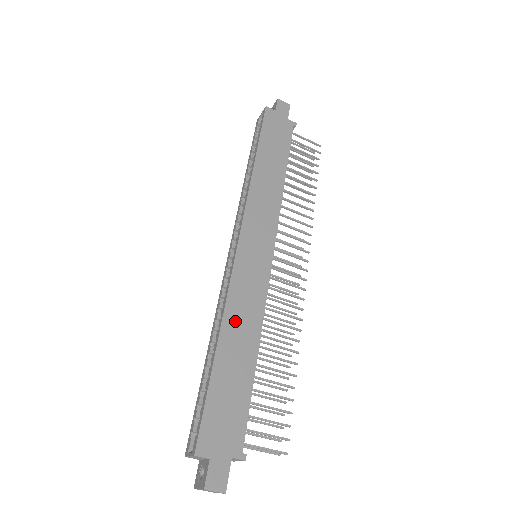
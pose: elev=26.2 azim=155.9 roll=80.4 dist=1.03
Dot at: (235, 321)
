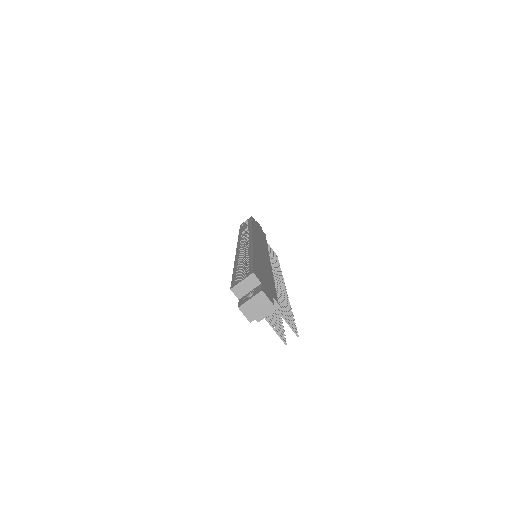
Dot at: (259, 255)
